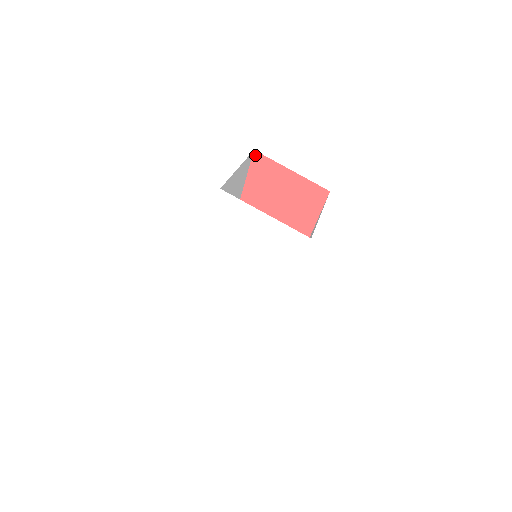
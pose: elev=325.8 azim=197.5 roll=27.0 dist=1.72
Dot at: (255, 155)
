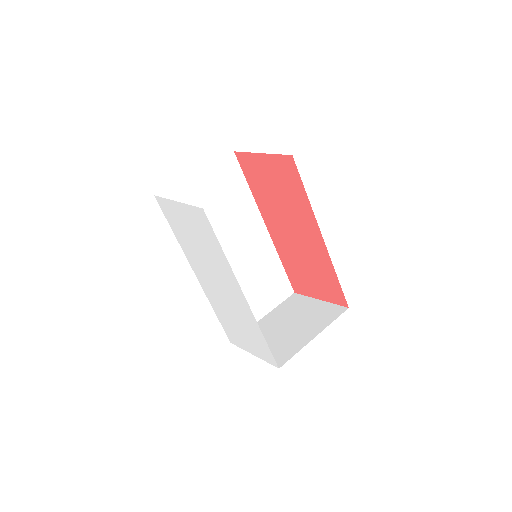
Dot at: (237, 156)
